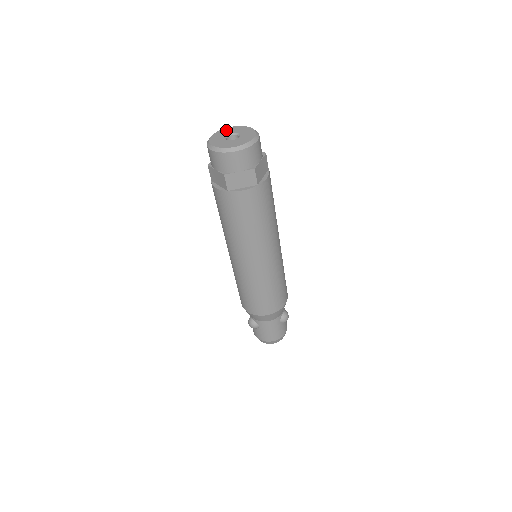
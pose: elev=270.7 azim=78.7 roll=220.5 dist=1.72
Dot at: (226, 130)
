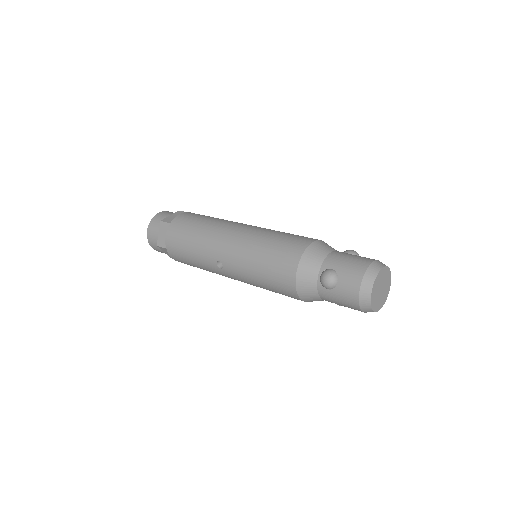
Dot at: occluded
